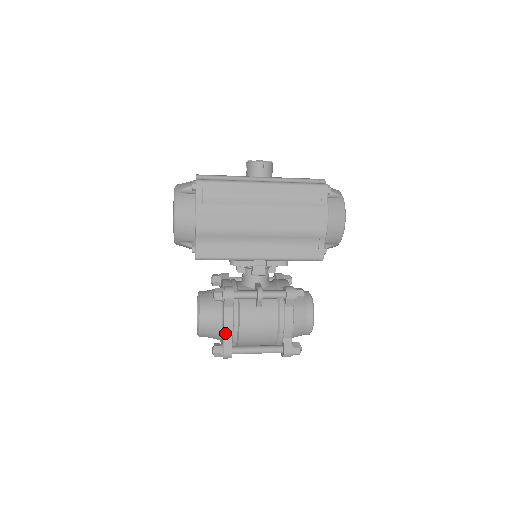
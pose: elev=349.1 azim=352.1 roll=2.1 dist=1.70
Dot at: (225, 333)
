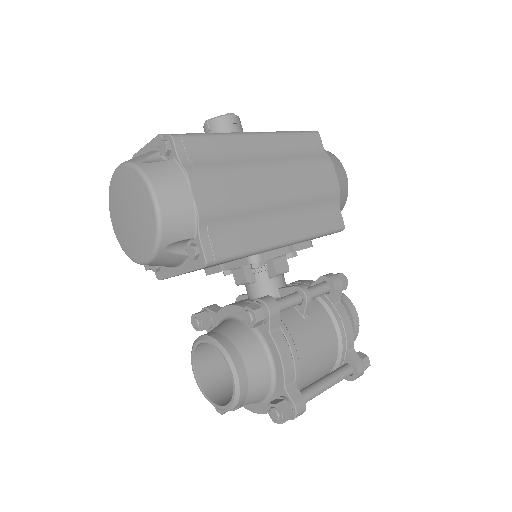
Dot at: (285, 373)
